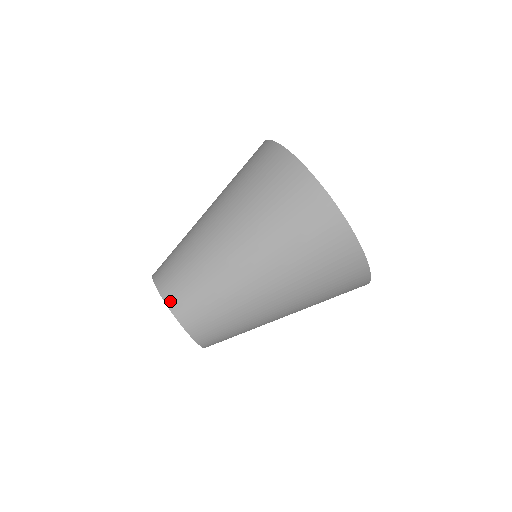
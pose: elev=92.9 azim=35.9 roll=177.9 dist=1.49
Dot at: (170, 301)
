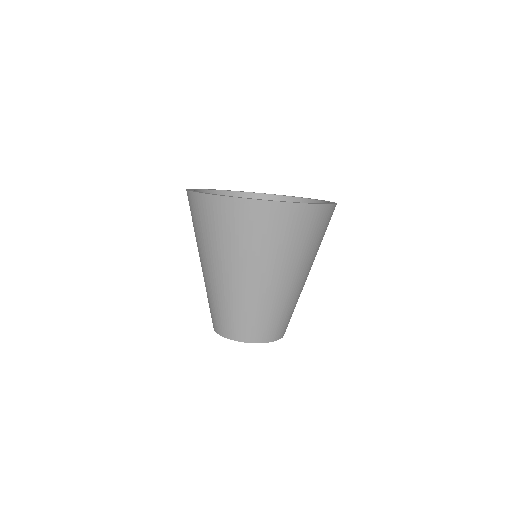
Dot at: (241, 338)
